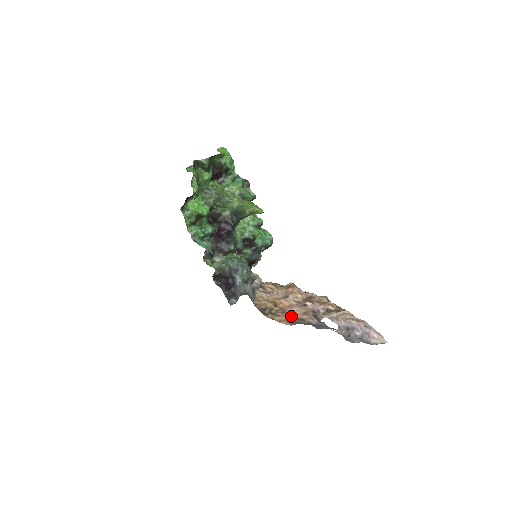
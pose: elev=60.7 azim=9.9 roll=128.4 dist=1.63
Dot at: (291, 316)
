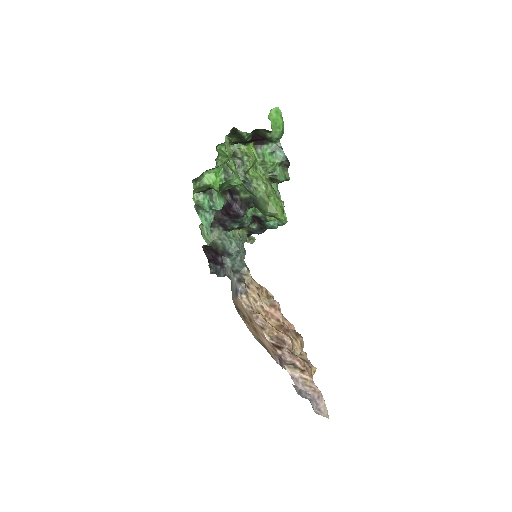
Dot at: (260, 338)
